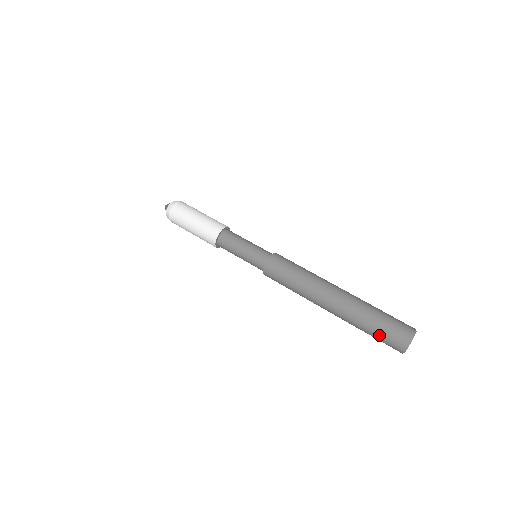
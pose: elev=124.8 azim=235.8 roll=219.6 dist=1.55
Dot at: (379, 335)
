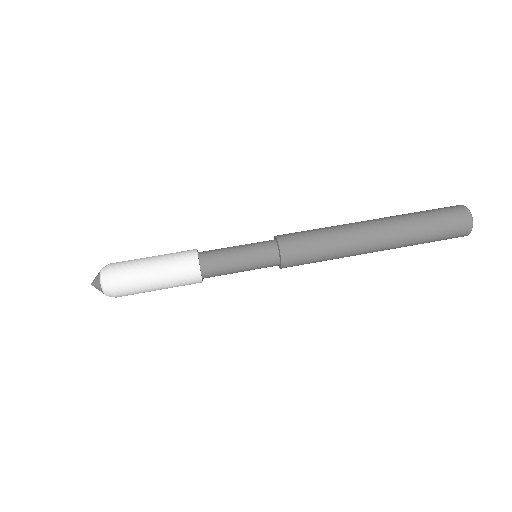
Dot at: (441, 222)
